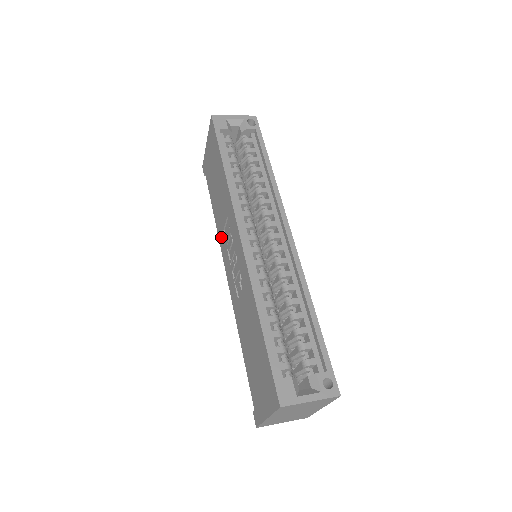
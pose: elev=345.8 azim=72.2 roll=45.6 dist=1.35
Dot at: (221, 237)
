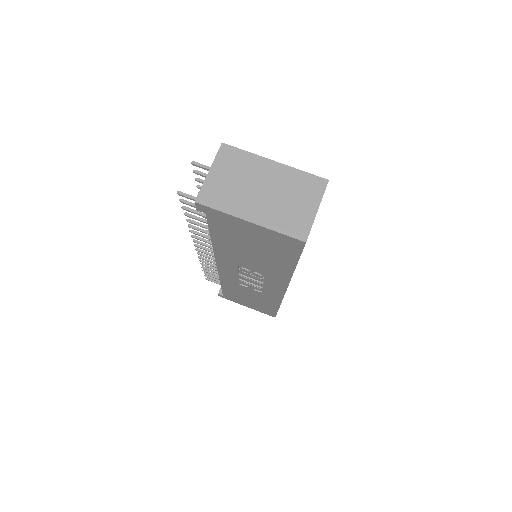
Dot at: (226, 260)
